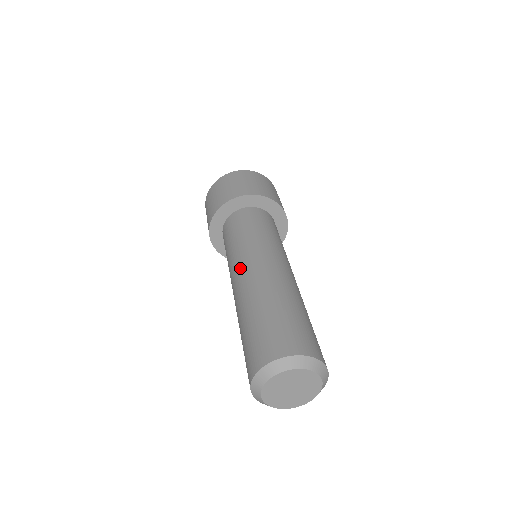
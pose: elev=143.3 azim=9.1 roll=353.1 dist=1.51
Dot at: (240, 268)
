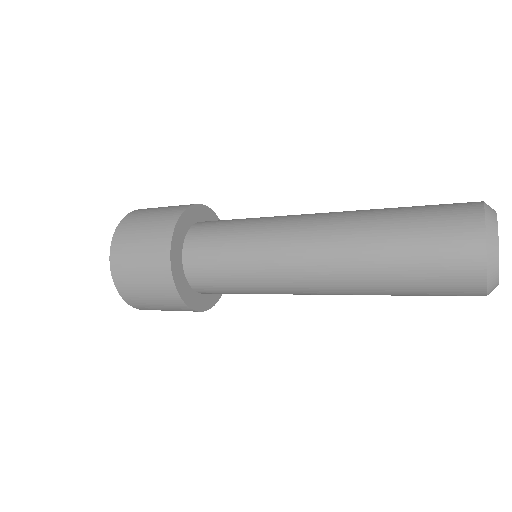
Dot at: (299, 221)
